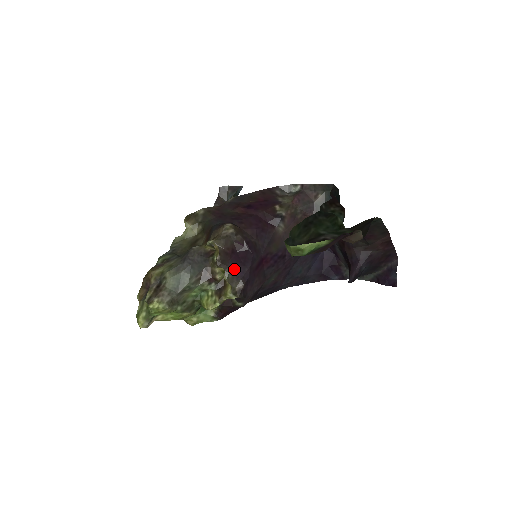
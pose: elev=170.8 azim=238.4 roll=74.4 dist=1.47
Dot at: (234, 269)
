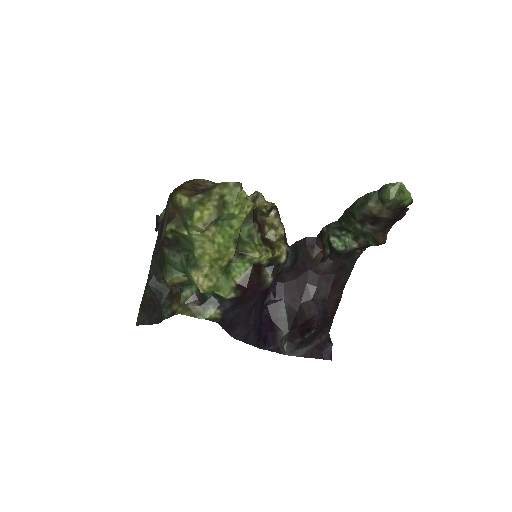
Dot at: occluded
